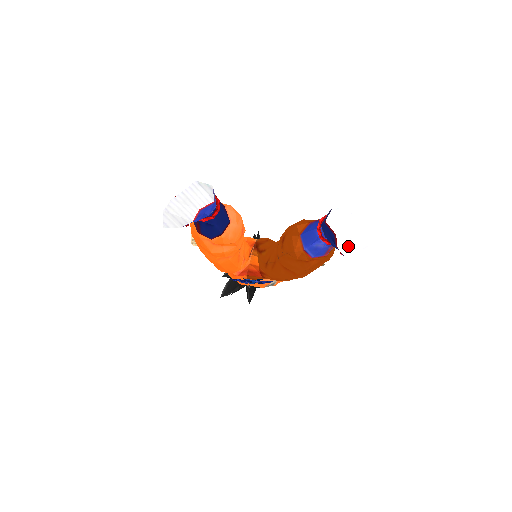
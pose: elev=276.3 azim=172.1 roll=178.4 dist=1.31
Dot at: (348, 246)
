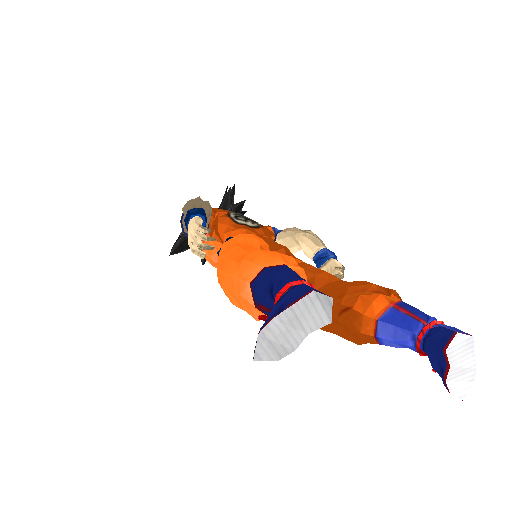
Dot at: (456, 379)
